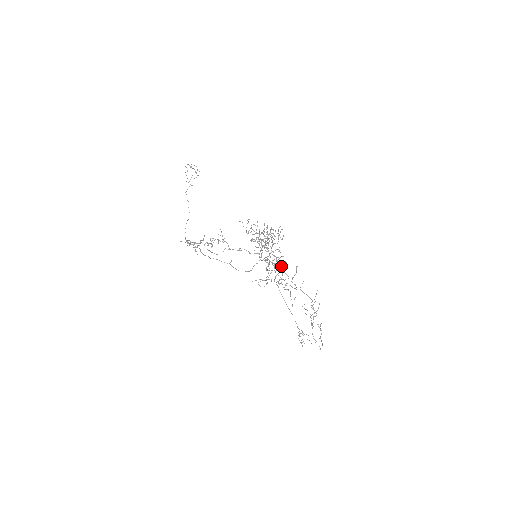
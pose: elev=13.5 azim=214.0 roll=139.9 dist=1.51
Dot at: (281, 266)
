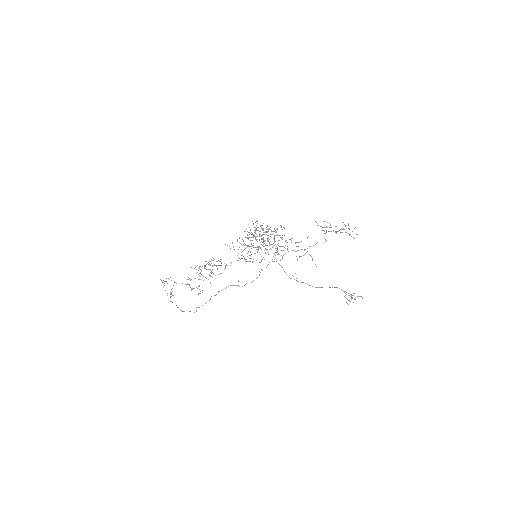
Dot at: occluded
